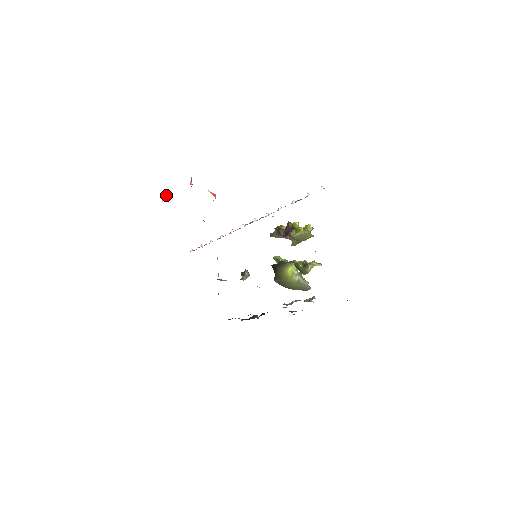
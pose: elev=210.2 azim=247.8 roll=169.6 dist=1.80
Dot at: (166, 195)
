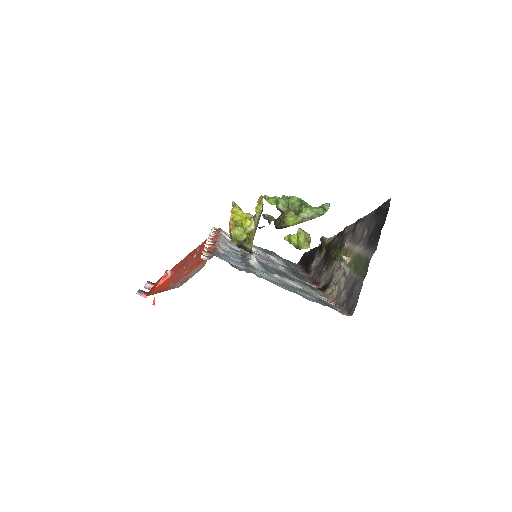
Dot at: (149, 288)
